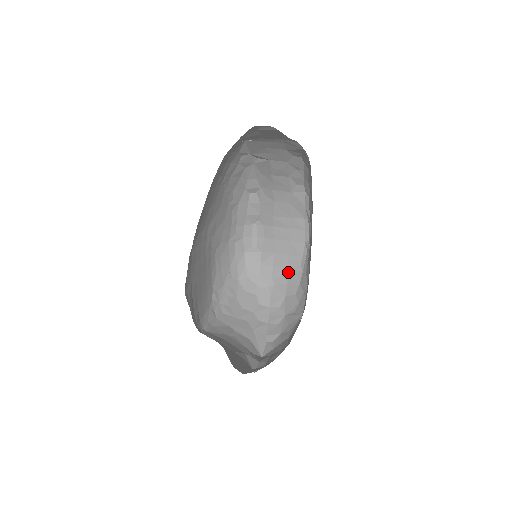
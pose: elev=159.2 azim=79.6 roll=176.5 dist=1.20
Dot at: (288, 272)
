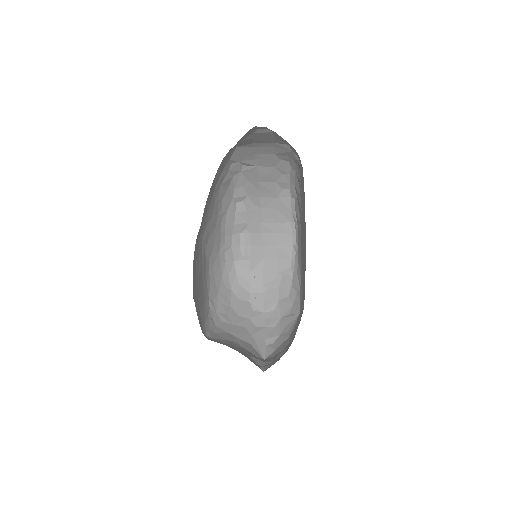
Dot at: (278, 276)
